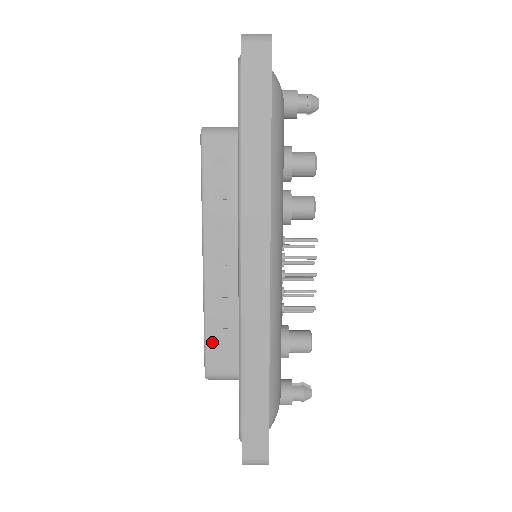
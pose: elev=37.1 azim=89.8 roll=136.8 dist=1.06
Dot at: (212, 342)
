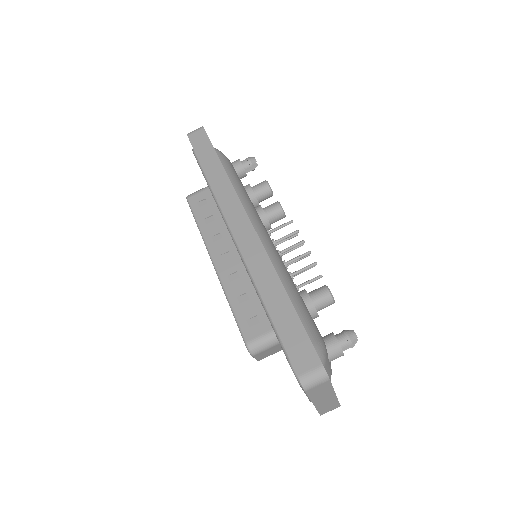
Dot at: (241, 315)
